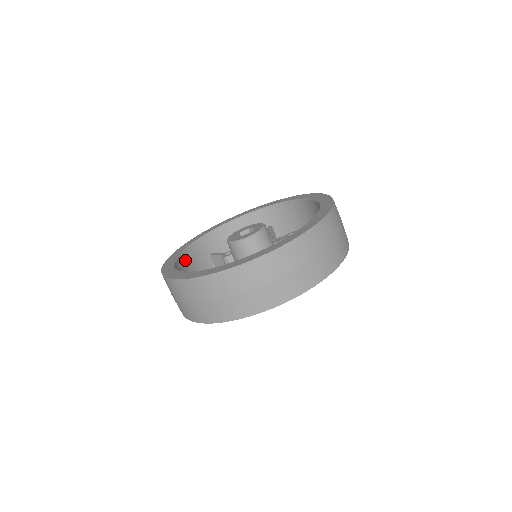
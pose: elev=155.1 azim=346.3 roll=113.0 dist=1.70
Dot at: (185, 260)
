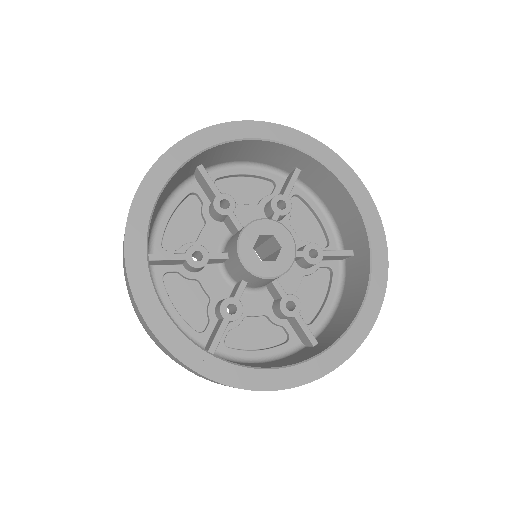
Dot at: (162, 195)
